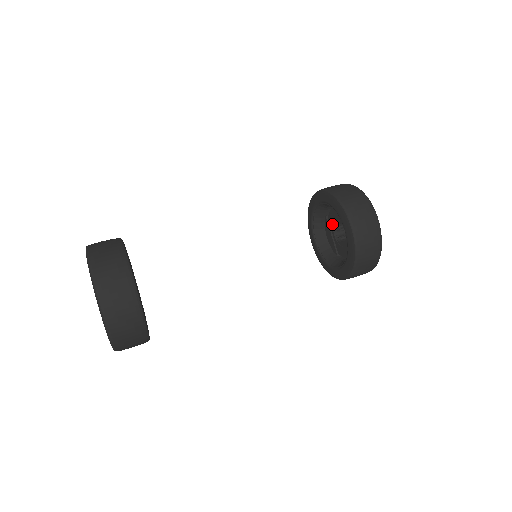
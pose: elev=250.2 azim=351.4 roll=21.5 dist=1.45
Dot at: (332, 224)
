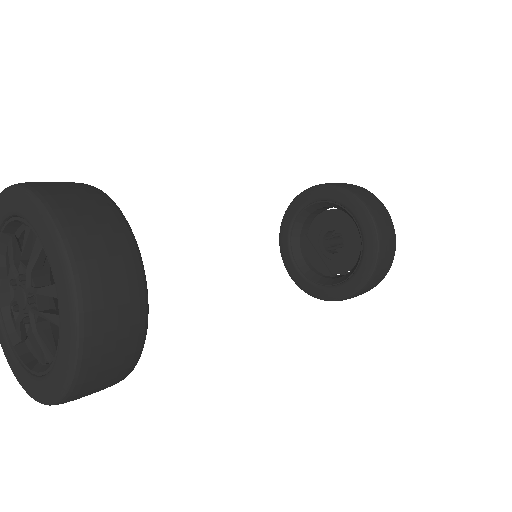
Dot at: (316, 239)
